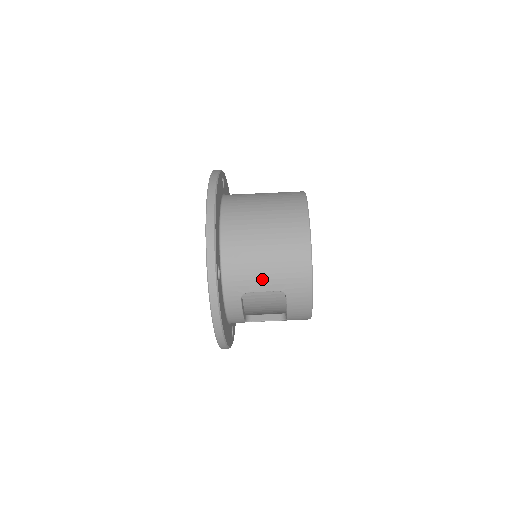
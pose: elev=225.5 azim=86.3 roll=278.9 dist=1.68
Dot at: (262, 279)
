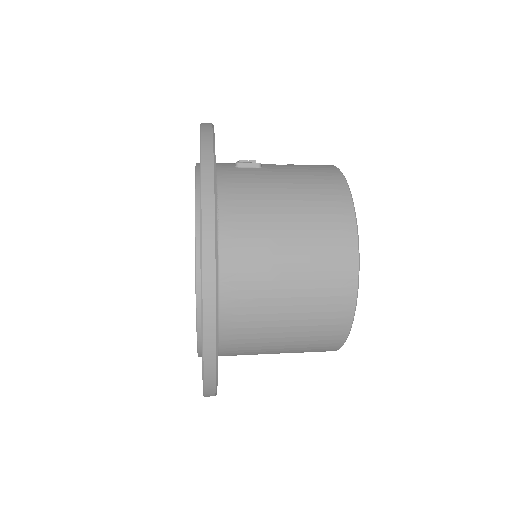
Dot at: (273, 351)
